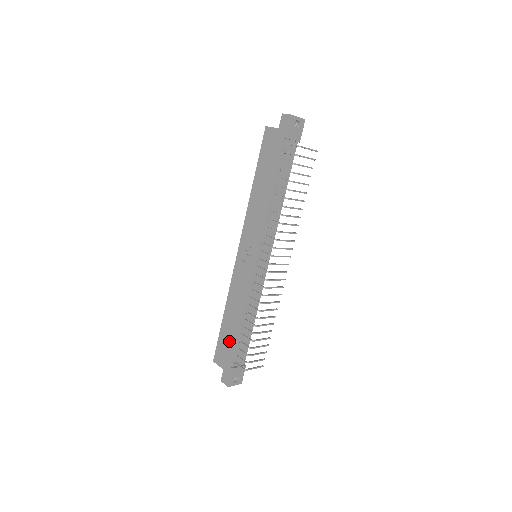
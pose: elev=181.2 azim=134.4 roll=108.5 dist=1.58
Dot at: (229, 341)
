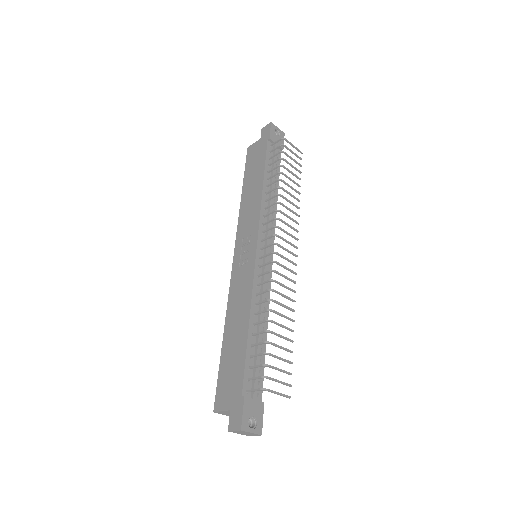
Dot at: (234, 363)
